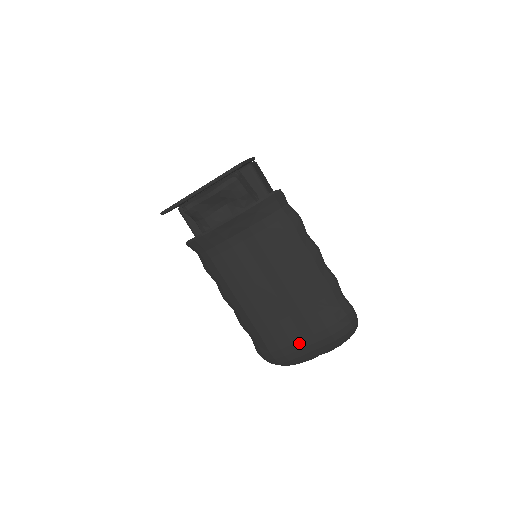
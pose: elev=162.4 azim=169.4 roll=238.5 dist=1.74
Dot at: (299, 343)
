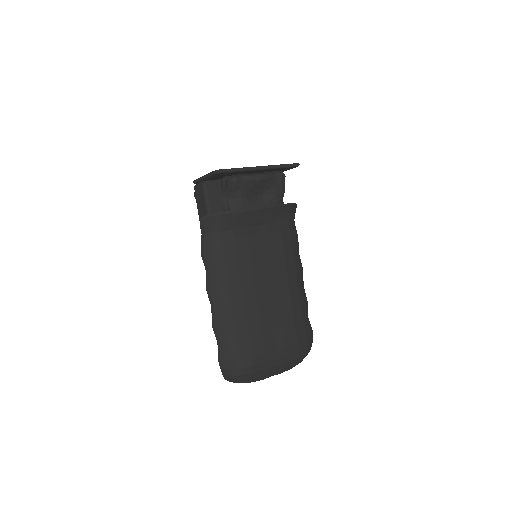
Dot at: (271, 353)
